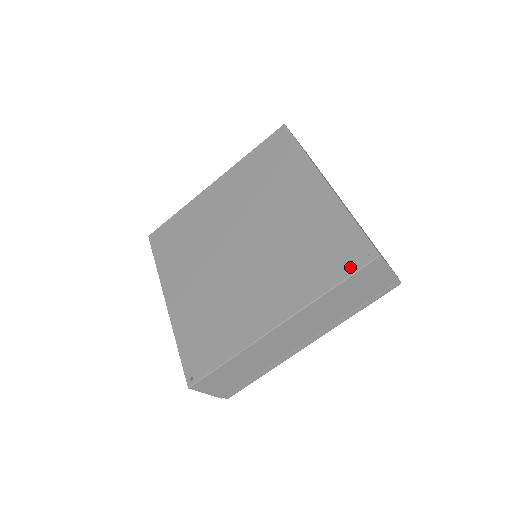
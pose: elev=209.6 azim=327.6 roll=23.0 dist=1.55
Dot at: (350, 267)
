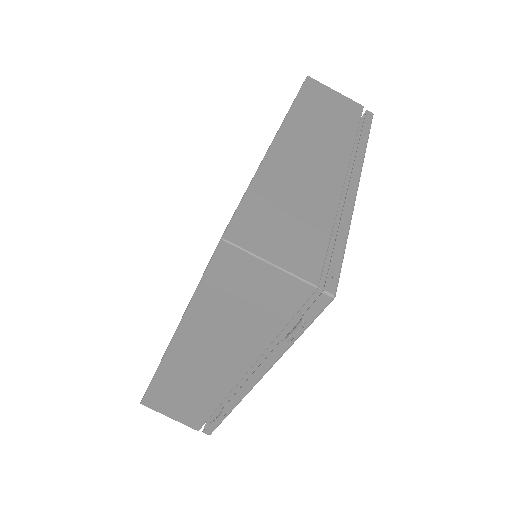
Dot at: occluded
